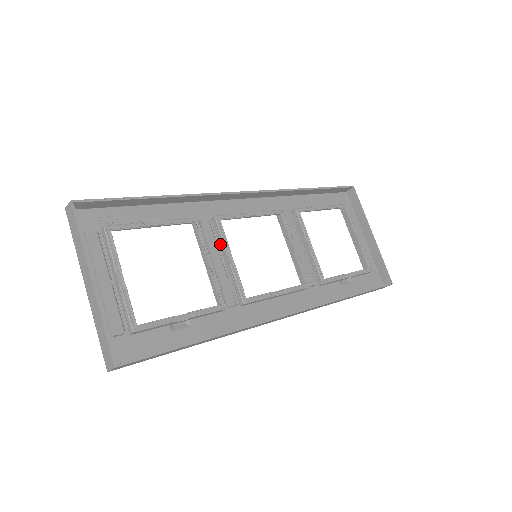
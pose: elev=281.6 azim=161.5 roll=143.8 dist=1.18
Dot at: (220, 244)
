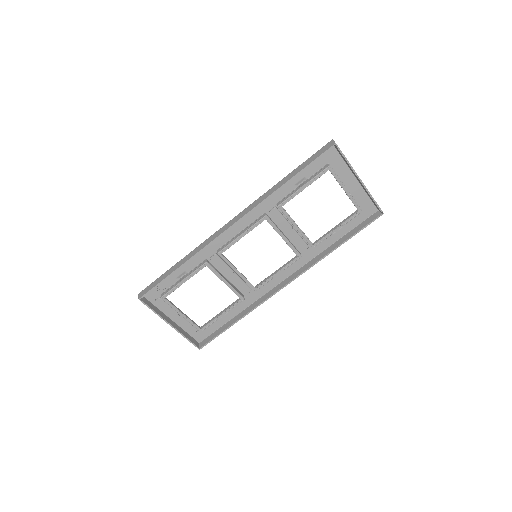
Dot at: (228, 264)
